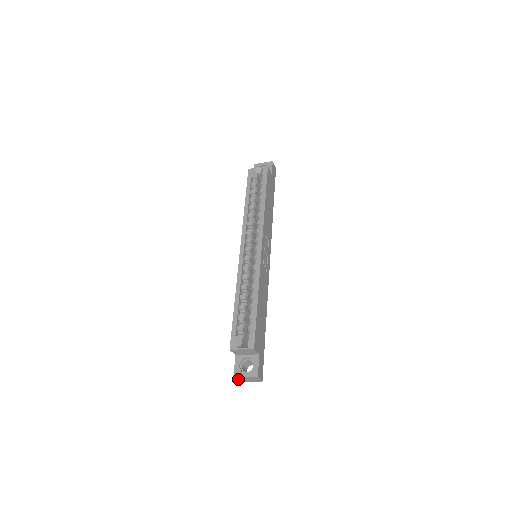
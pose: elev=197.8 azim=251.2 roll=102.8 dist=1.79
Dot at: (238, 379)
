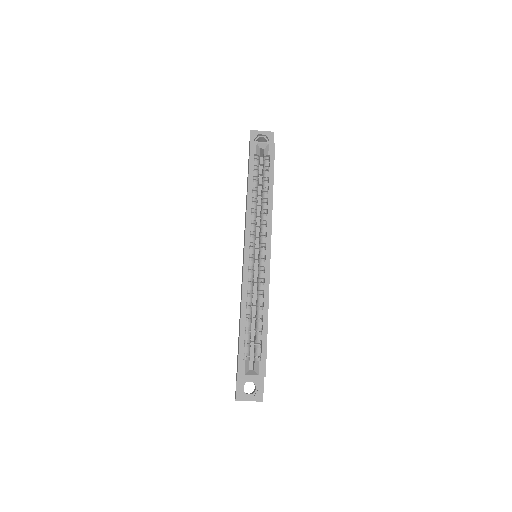
Dot at: occluded
